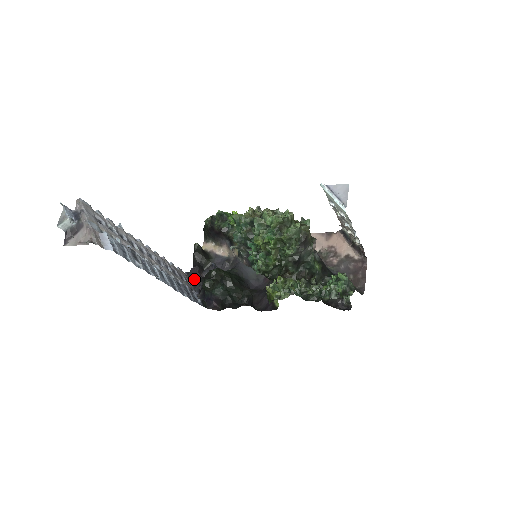
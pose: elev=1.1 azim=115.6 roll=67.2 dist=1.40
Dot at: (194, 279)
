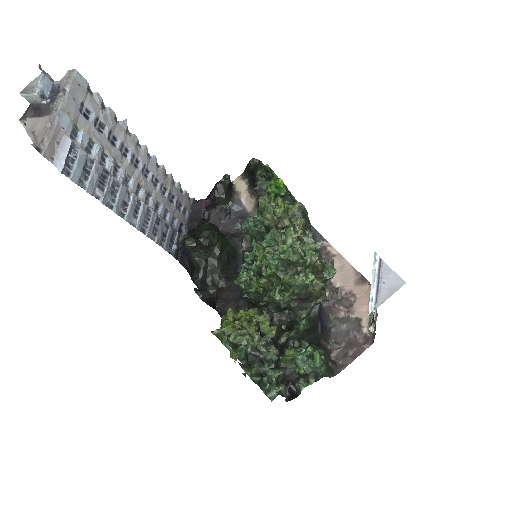
Dot at: (195, 213)
